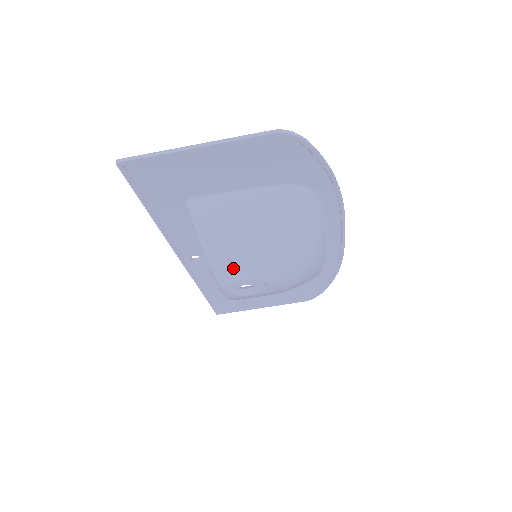
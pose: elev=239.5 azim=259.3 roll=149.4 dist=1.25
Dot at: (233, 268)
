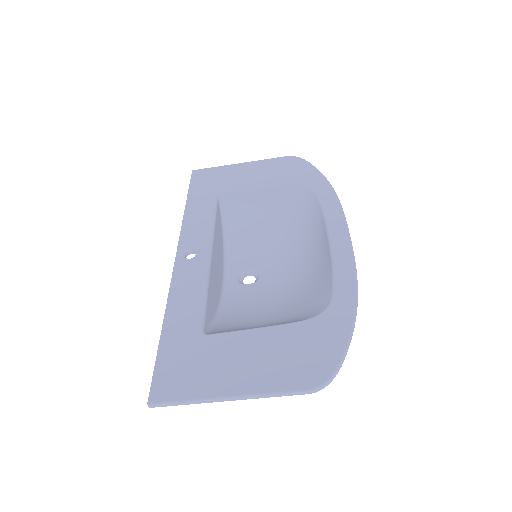
Dot at: (241, 301)
